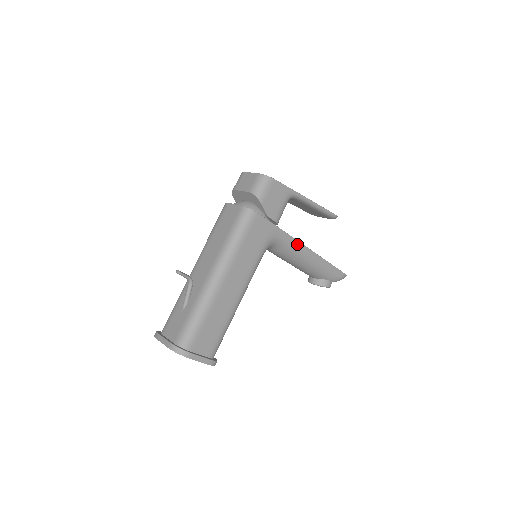
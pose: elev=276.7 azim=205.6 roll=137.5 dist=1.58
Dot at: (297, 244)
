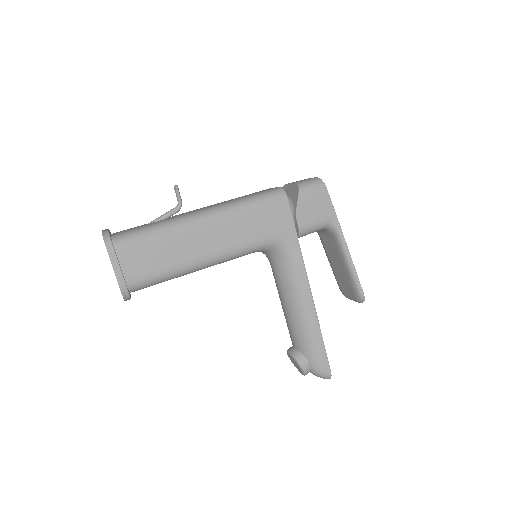
Dot at: (303, 275)
